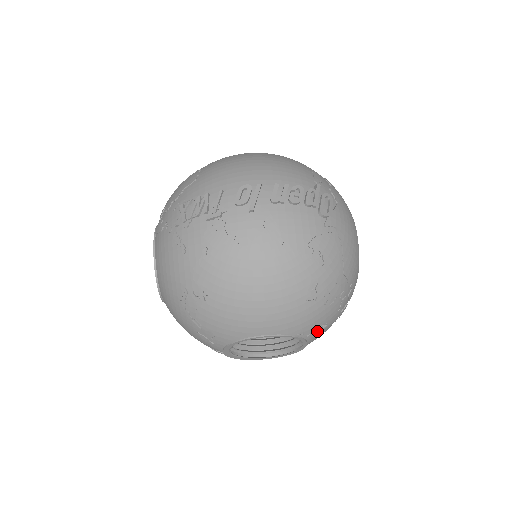
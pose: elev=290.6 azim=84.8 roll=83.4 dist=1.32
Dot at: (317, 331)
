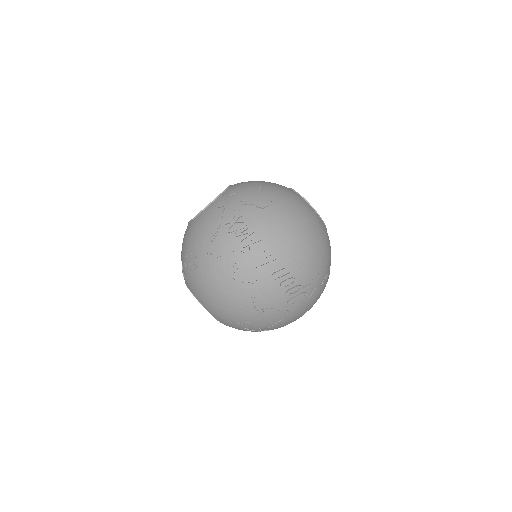
Dot at: occluded
